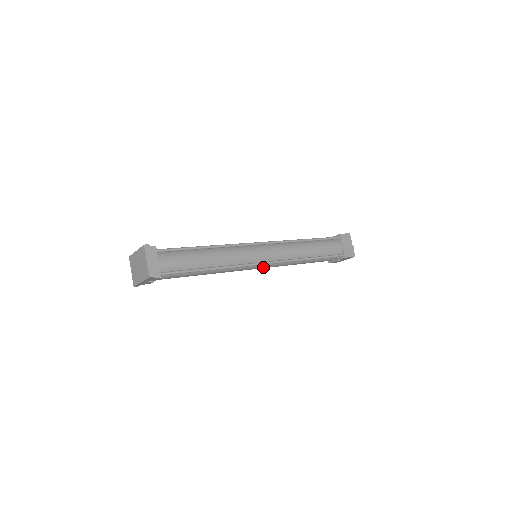
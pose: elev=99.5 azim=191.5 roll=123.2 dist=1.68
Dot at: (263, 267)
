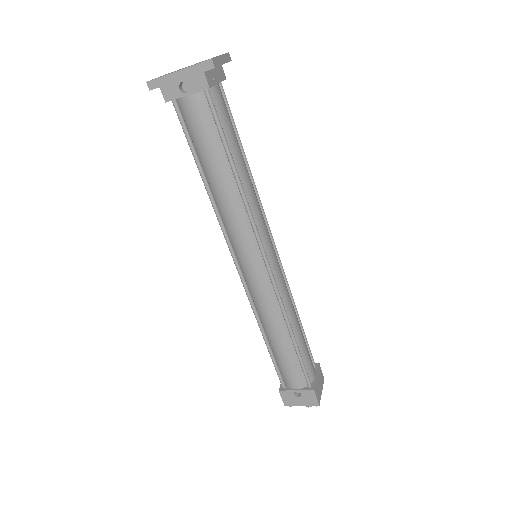
Dot at: (255, 271)
